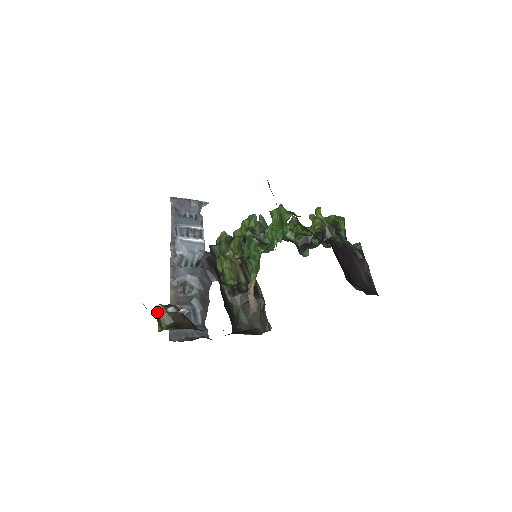
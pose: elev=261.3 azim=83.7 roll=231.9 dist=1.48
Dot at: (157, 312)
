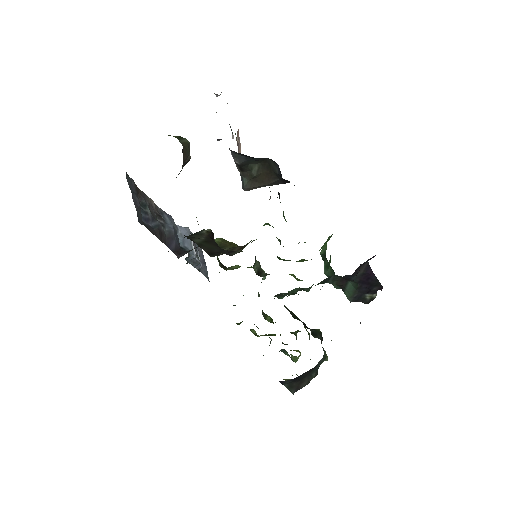
Dot at: occluded
